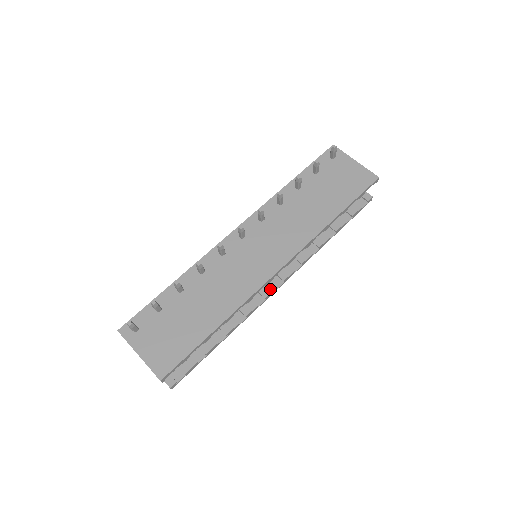
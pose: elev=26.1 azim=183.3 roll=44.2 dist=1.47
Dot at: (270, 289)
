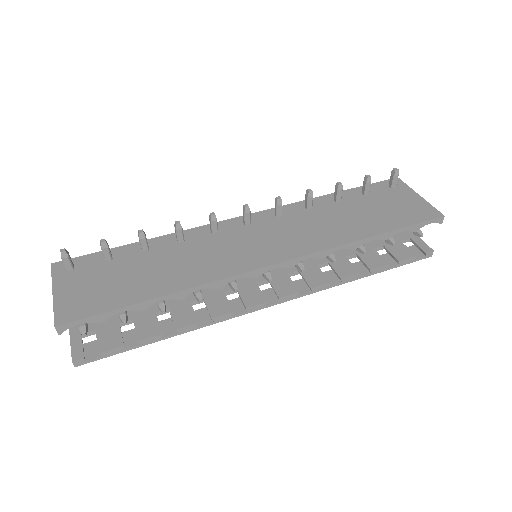
Dot at: (257, 301)
